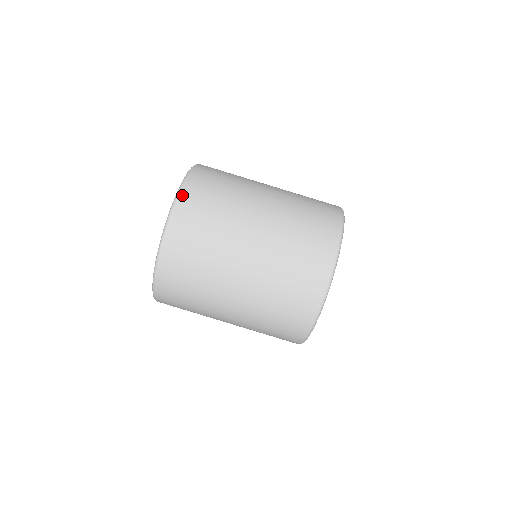
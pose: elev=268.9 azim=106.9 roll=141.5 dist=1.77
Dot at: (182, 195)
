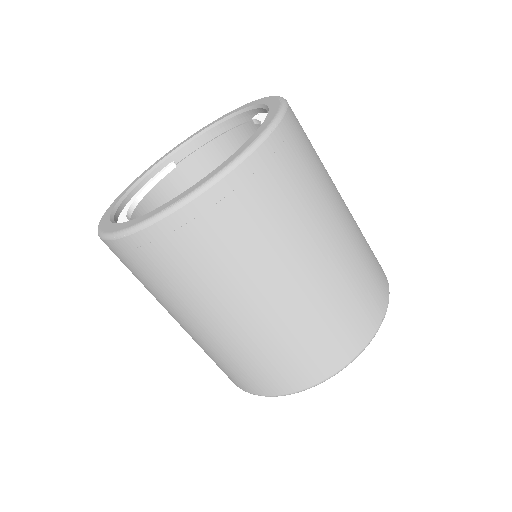
Dot at: (130, 240)
